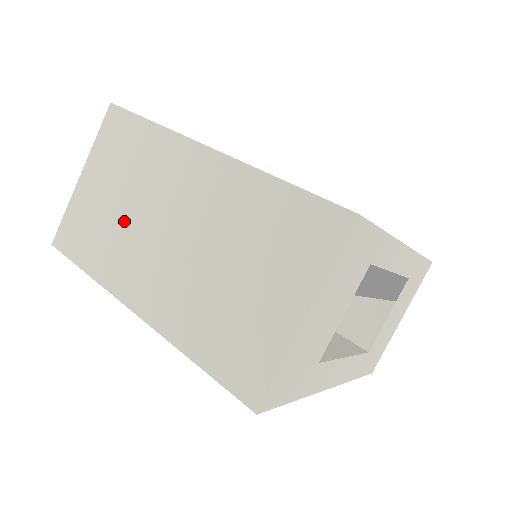
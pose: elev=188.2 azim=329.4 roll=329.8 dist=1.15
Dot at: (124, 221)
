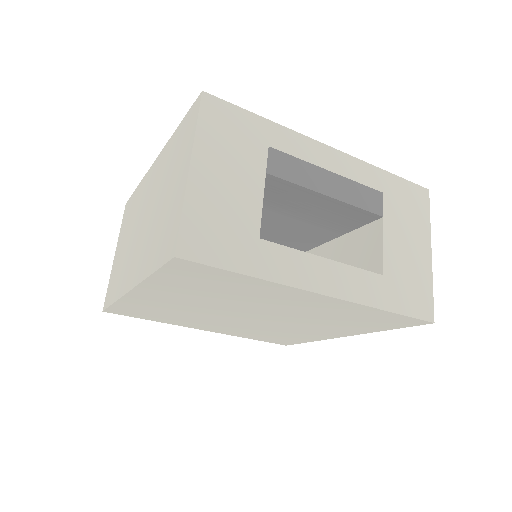
Dot at: (127, 249)
